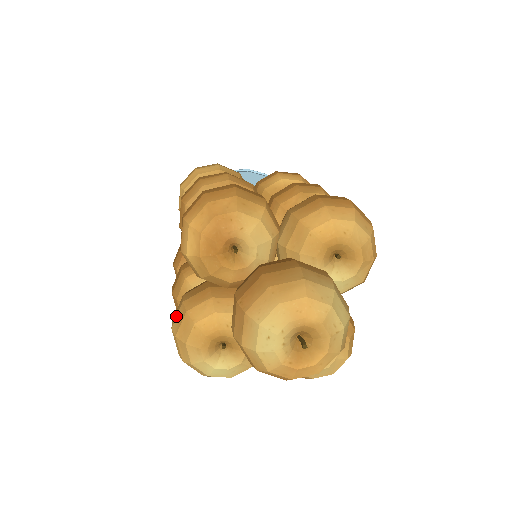
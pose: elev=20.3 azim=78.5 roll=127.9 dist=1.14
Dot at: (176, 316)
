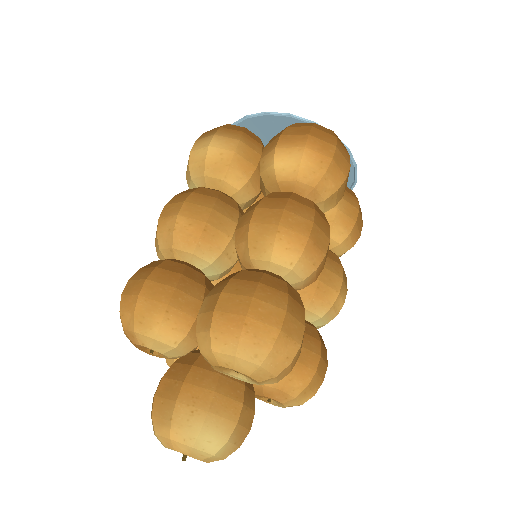
Dot at: occluded
